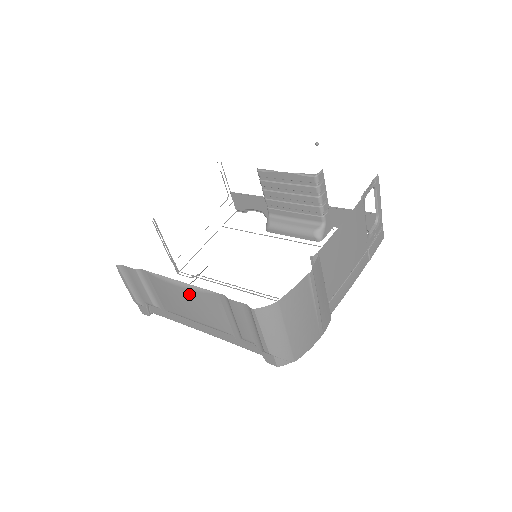
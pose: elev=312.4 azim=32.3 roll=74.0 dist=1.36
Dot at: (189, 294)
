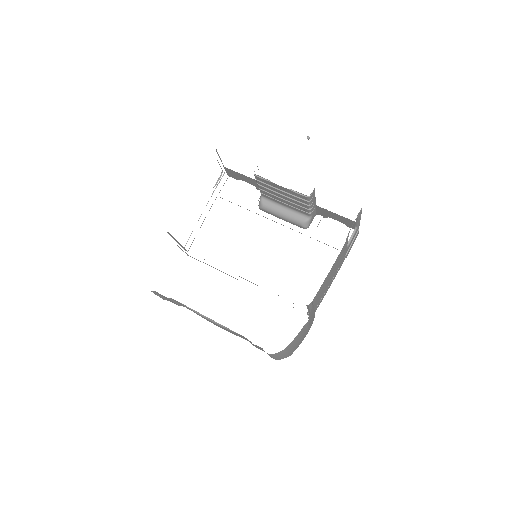
Dot at: occluded
